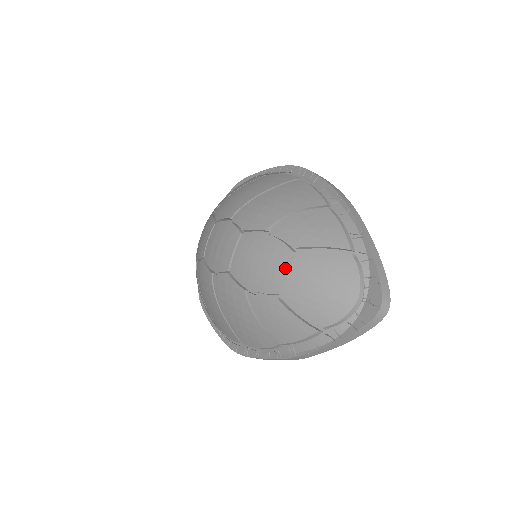
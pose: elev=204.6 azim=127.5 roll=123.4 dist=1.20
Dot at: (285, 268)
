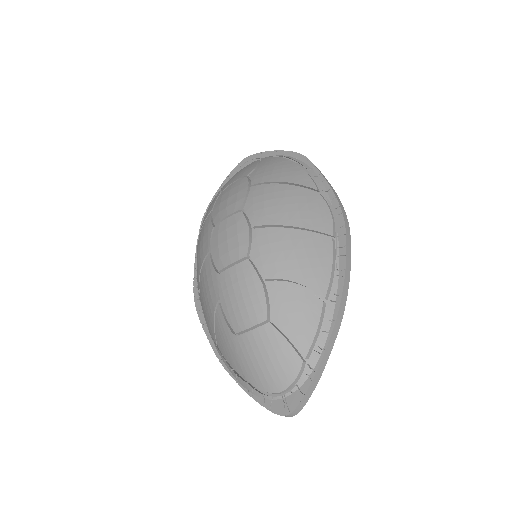
Dot at: (252, 325)
